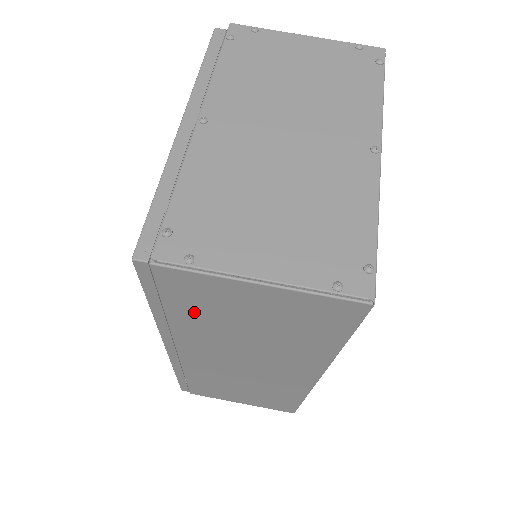
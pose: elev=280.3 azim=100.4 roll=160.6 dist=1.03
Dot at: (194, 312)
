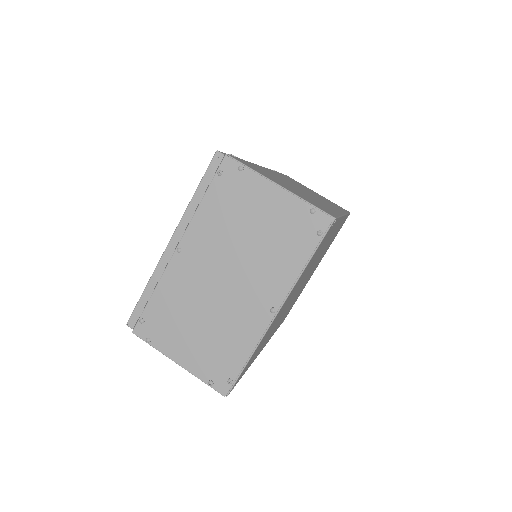
Dot at: occluded
